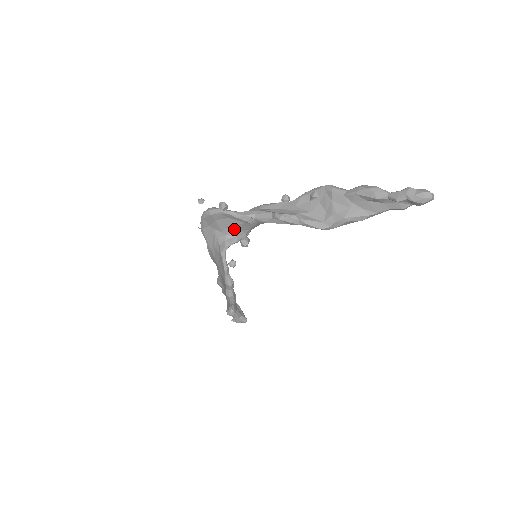
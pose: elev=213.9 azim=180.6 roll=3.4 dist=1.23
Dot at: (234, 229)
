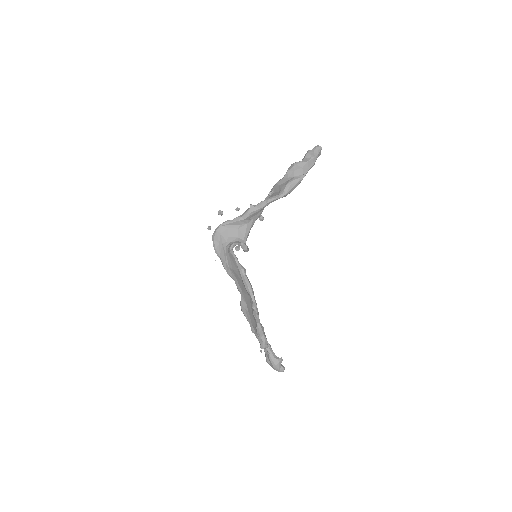
Dot at: (234, 237)
